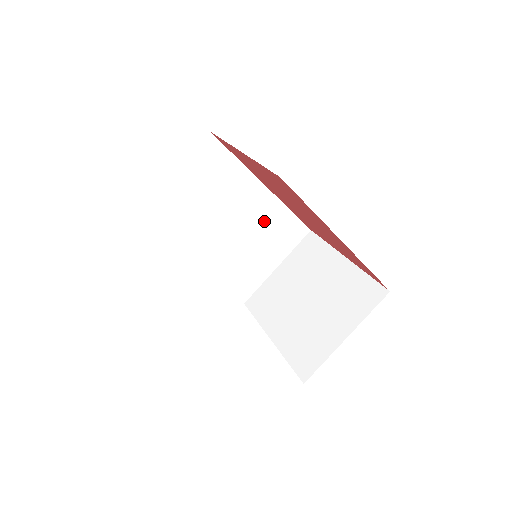
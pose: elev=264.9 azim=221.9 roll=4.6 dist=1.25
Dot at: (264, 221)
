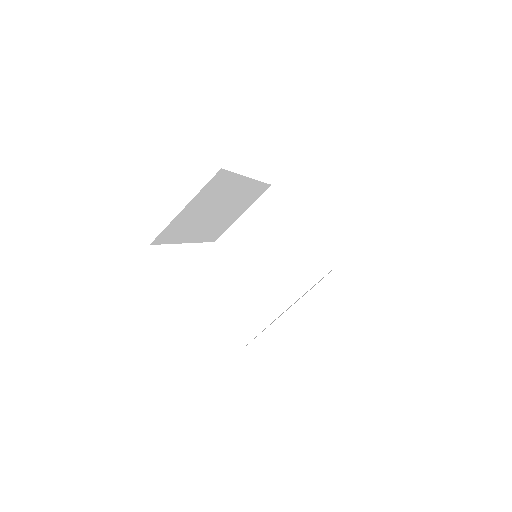
Dot at: (242, 196)
